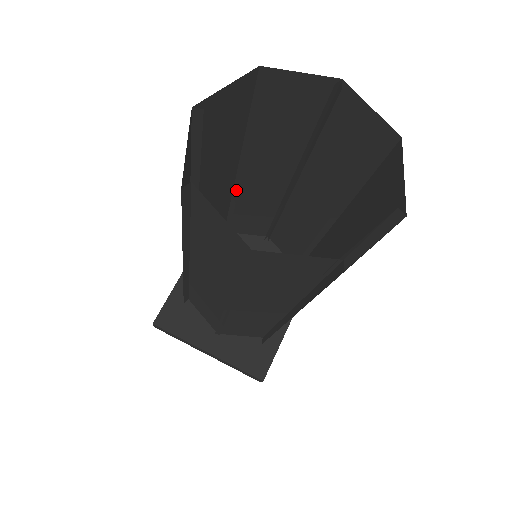
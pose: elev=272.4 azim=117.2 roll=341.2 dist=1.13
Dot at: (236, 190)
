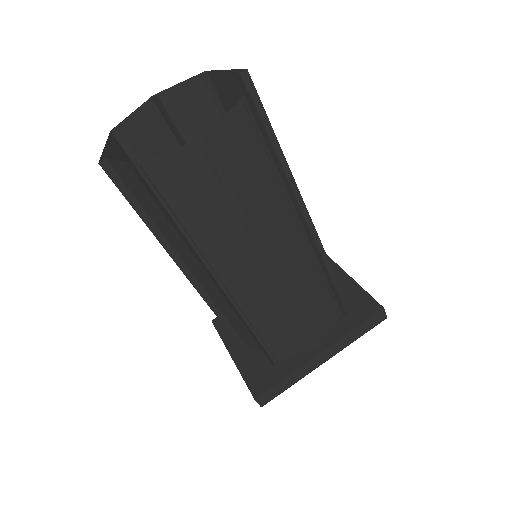
Dot at: occluded
